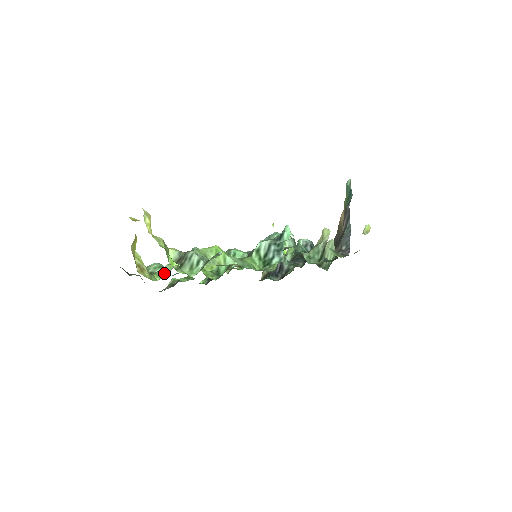
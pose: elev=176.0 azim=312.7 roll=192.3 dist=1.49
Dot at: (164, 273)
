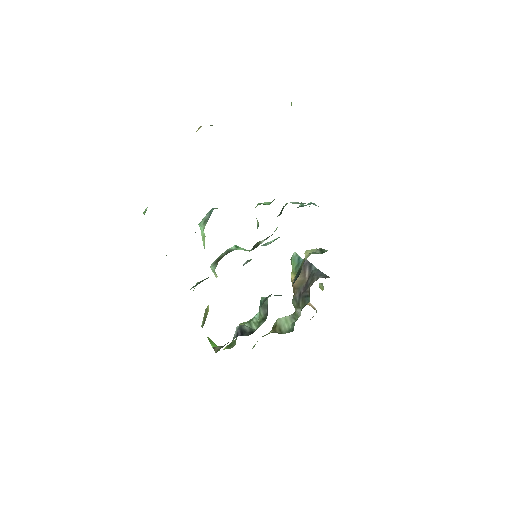
Dot at: occluded
